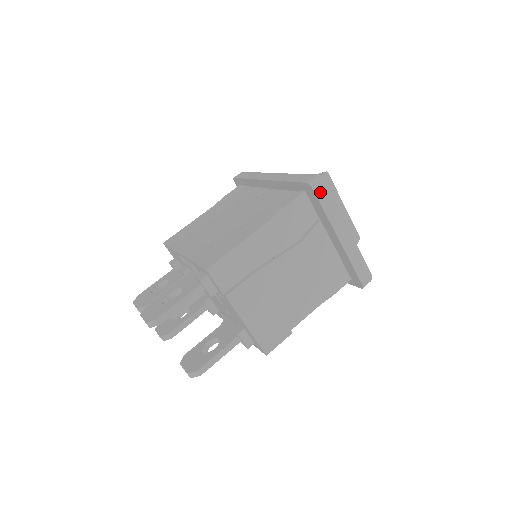
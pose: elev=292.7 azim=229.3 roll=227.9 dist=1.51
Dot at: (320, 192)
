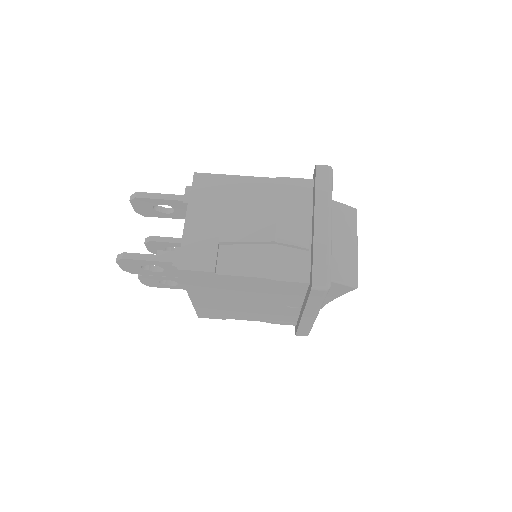
Dot at: (321, 174)
